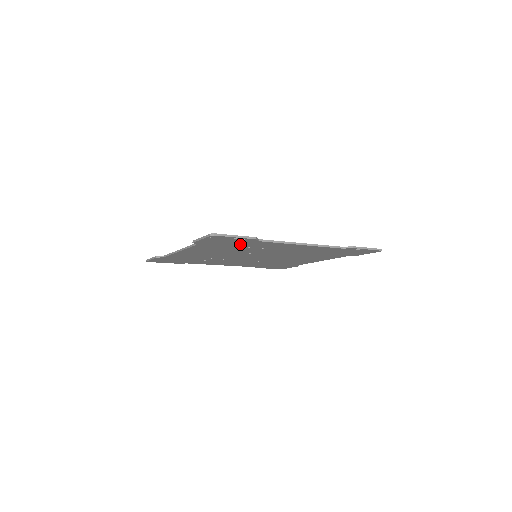
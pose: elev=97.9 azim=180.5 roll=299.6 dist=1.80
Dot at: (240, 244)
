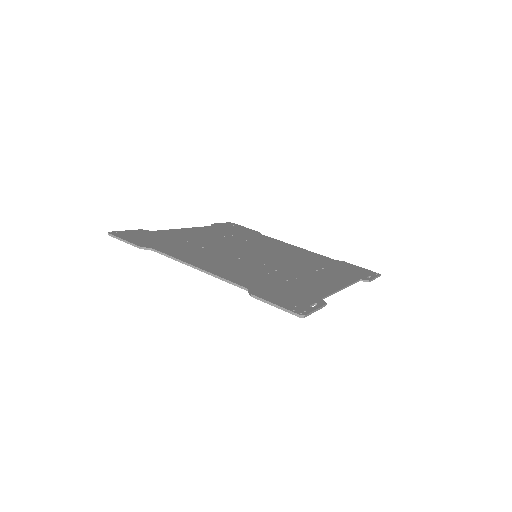
Dot at: (291, 291)
